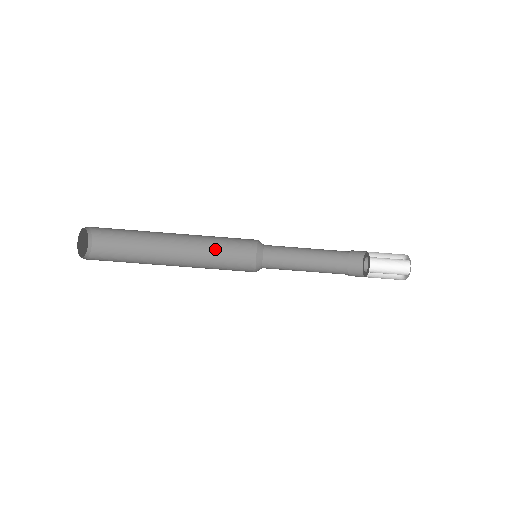
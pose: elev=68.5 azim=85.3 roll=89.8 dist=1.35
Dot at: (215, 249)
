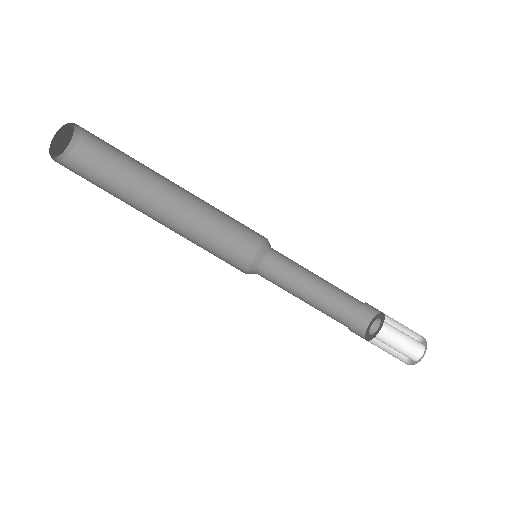
Dot at: (204, 239)
